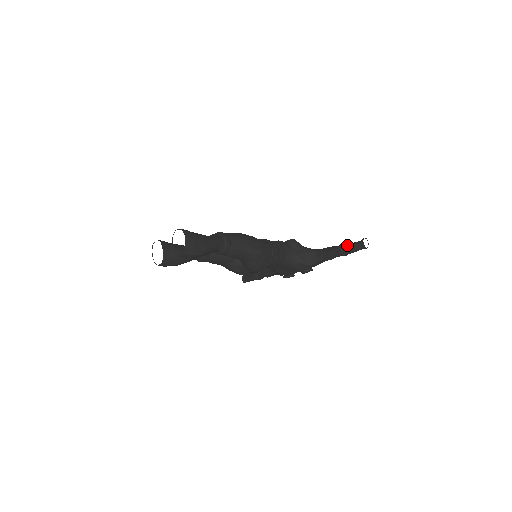
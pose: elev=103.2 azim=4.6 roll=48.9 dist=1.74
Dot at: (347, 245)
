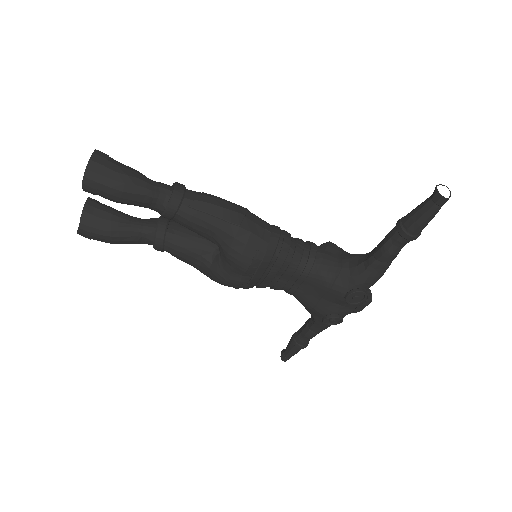
Dot at: occluded
